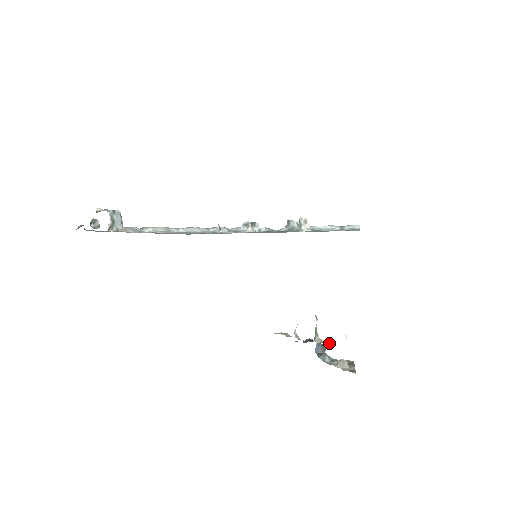
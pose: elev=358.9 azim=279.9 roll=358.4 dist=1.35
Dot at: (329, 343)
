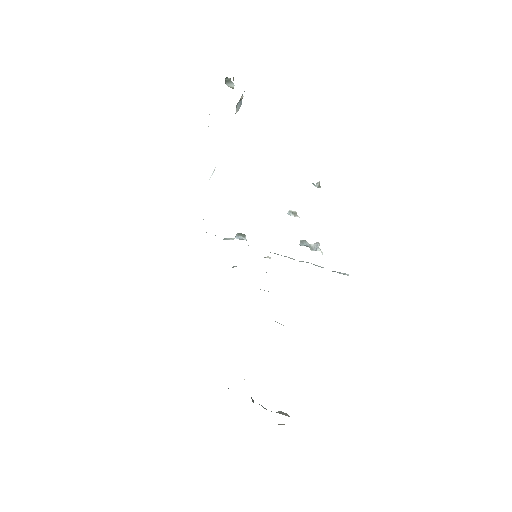
Dot at: occluded
